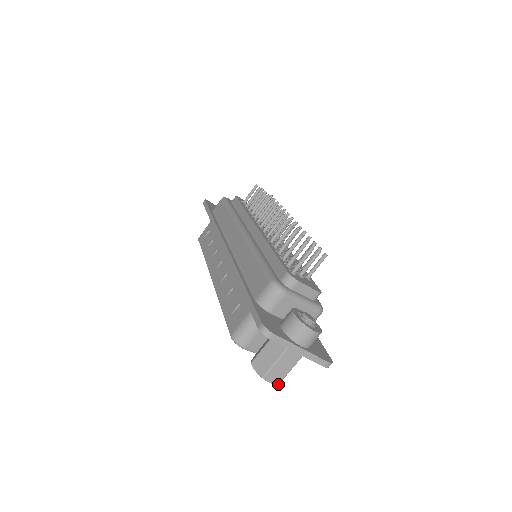
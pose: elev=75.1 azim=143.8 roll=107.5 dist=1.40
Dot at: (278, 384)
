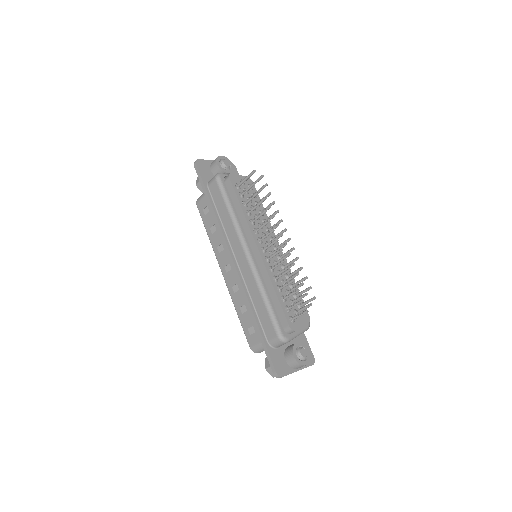
Dot at: occluded
